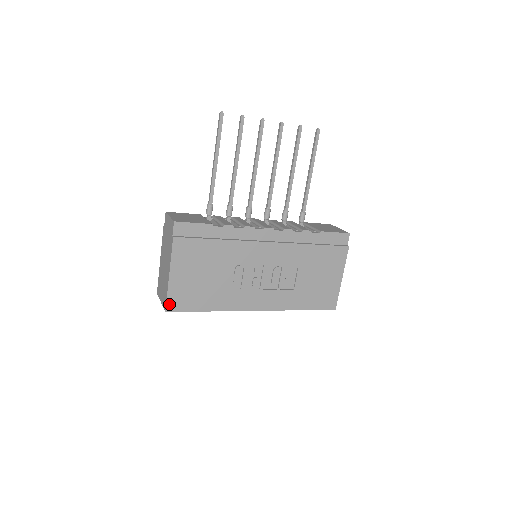
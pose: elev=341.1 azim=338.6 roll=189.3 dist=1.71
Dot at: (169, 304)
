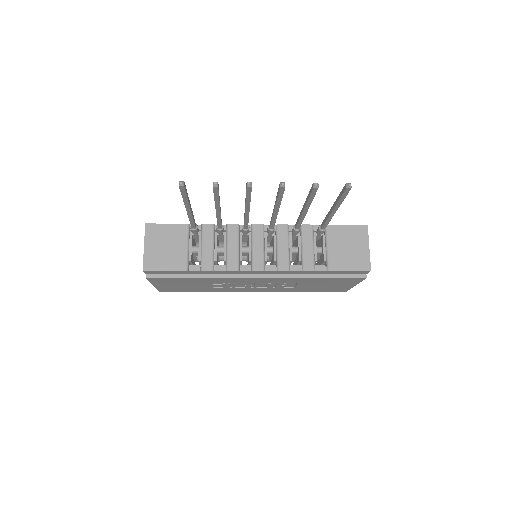
Dot at: (161, 291)
